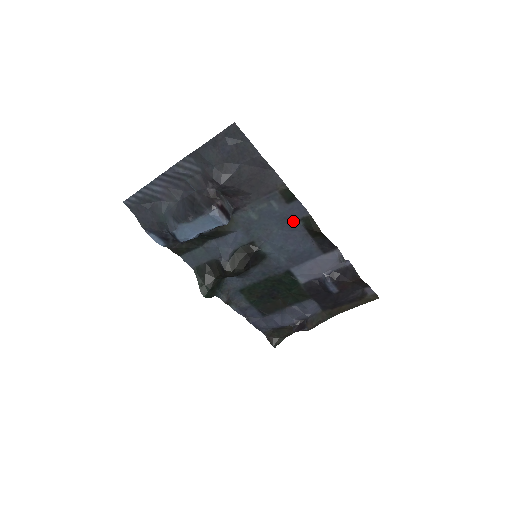
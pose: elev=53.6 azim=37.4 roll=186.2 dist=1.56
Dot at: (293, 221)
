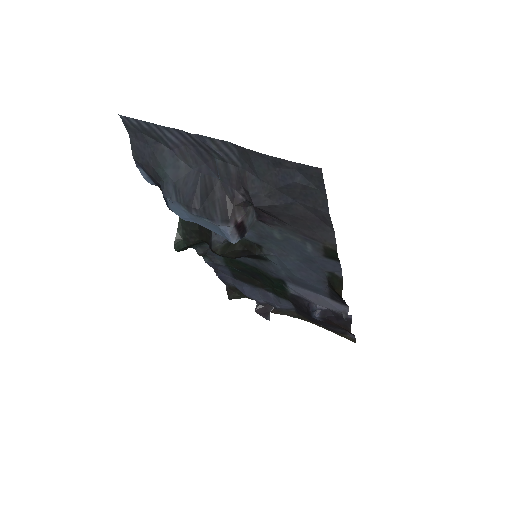
Dot at: (319, 267)
